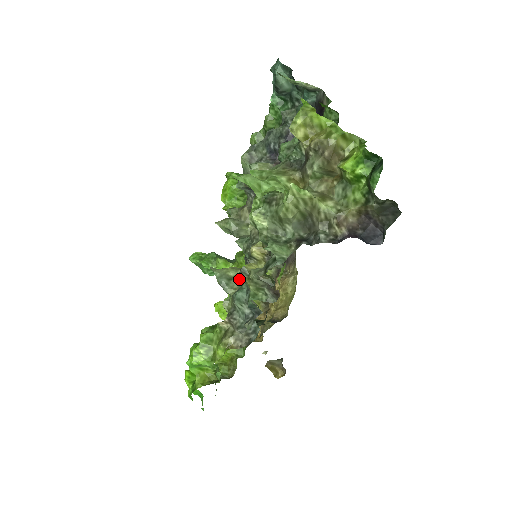
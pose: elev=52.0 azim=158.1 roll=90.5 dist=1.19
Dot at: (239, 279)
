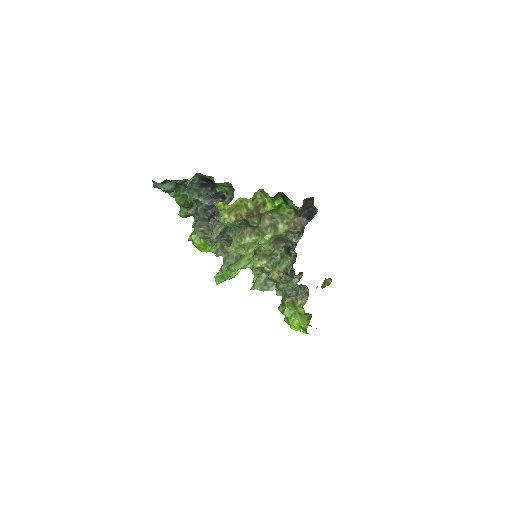
Dot at: occluded
